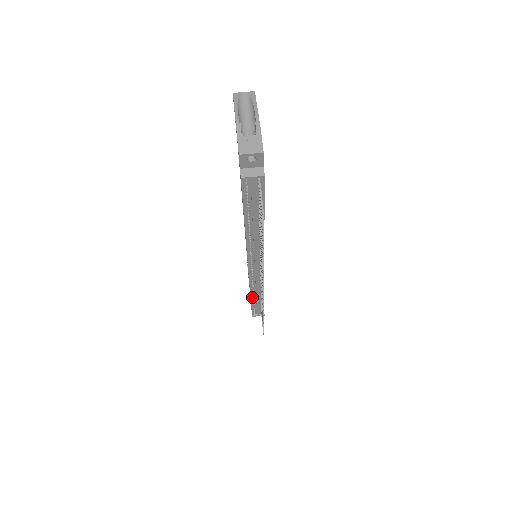
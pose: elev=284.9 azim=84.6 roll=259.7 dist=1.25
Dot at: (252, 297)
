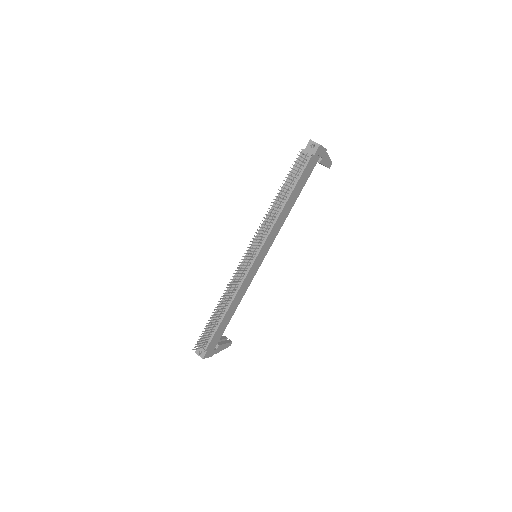
Dot at: occluded
